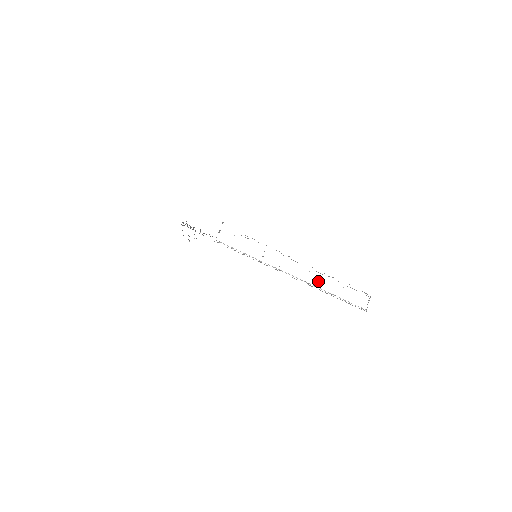
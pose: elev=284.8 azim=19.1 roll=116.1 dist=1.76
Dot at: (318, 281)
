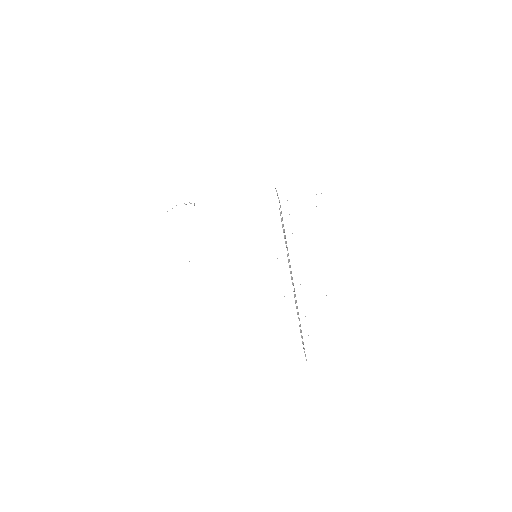
Dot at: occluded
